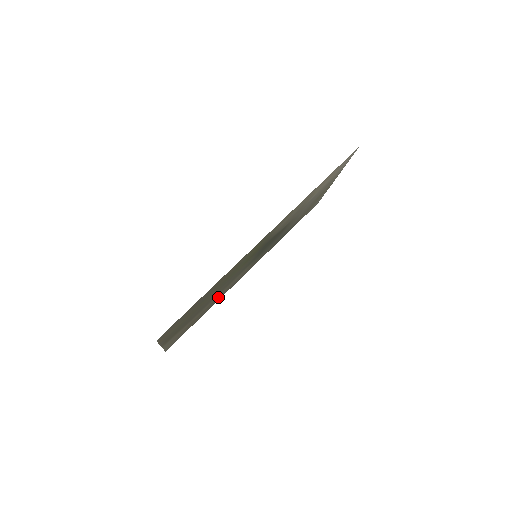
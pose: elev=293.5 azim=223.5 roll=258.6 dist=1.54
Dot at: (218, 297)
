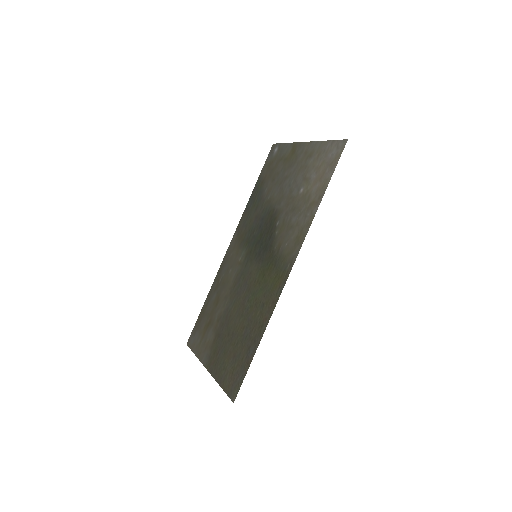
Dot at: (221, 289)
